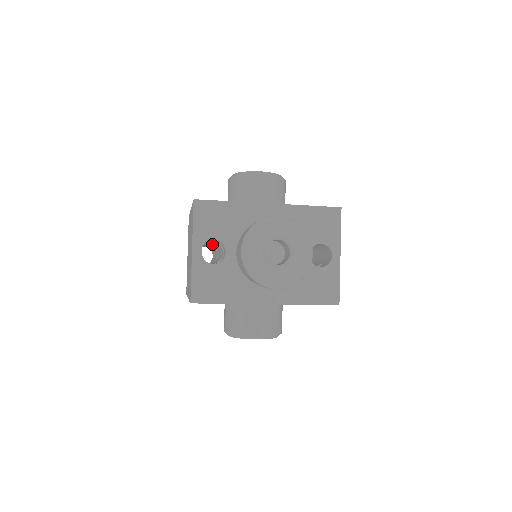
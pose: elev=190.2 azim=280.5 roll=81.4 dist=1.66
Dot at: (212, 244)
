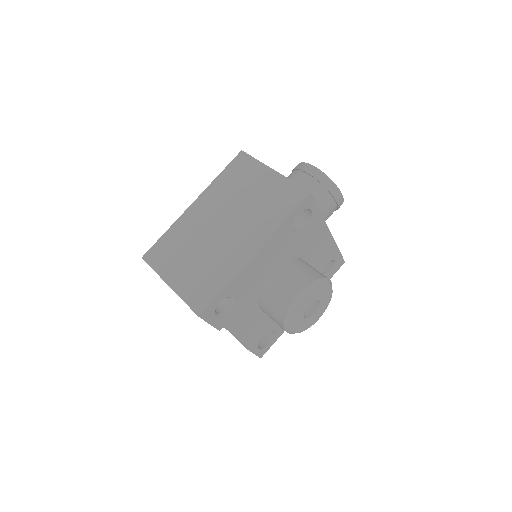
Dot at: occluded
